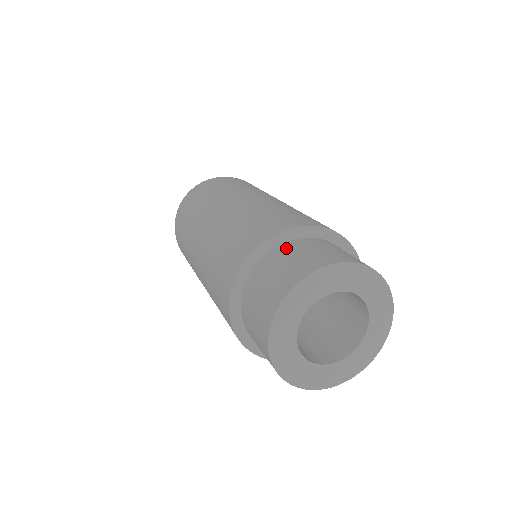
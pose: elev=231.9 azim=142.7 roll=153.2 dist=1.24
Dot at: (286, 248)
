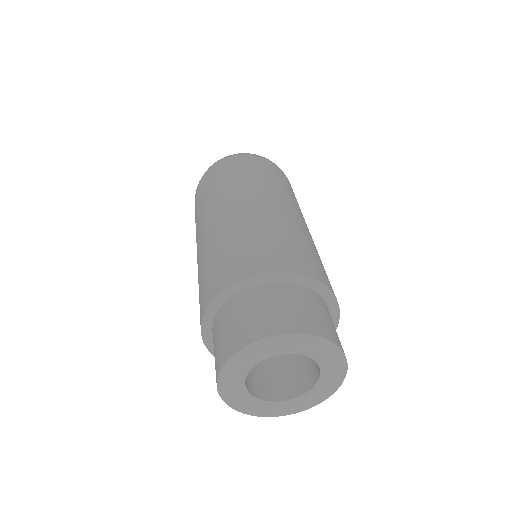
Dot at: (246, 297)
